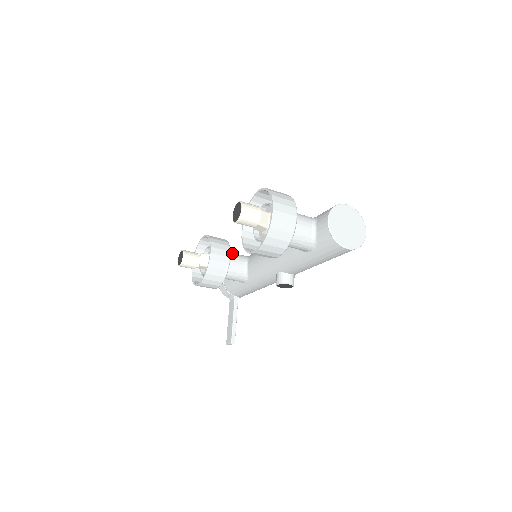
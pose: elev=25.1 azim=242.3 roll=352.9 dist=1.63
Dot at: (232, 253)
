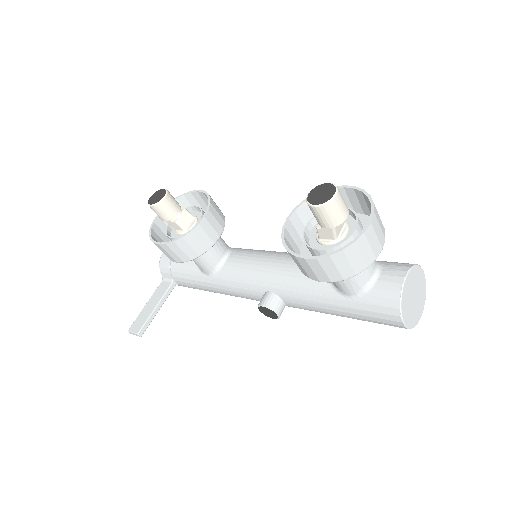
Dot at: occluded
